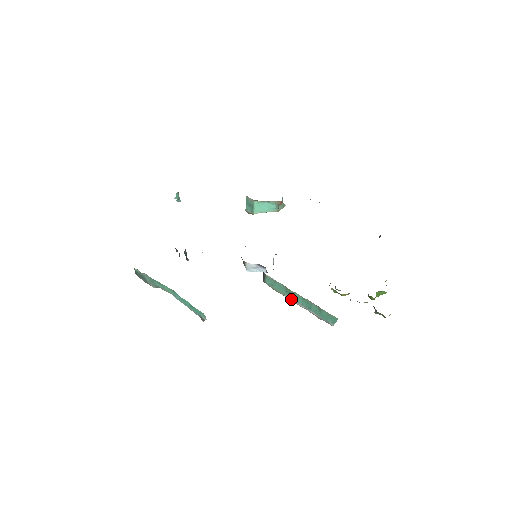
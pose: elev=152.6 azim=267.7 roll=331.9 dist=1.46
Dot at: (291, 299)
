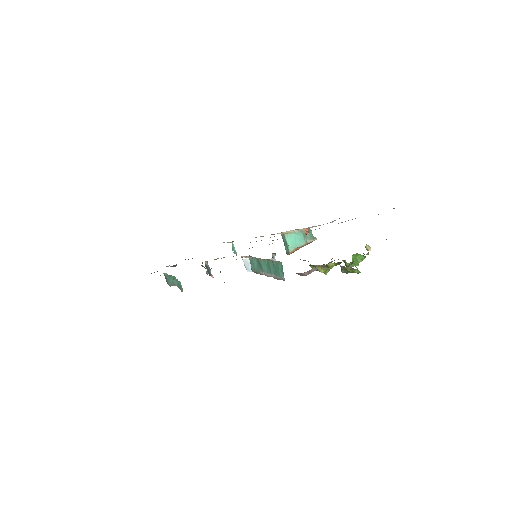
Dot at: (263, 273)
